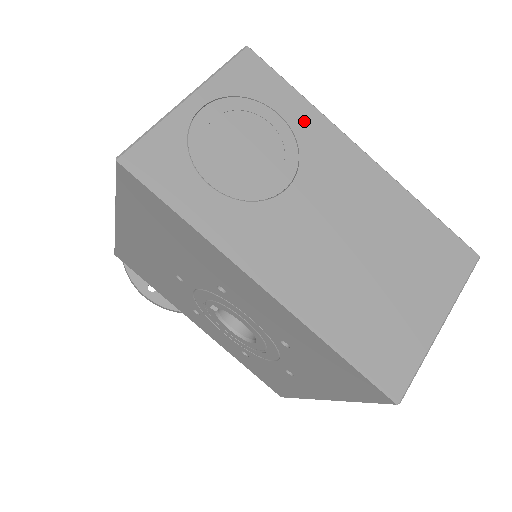
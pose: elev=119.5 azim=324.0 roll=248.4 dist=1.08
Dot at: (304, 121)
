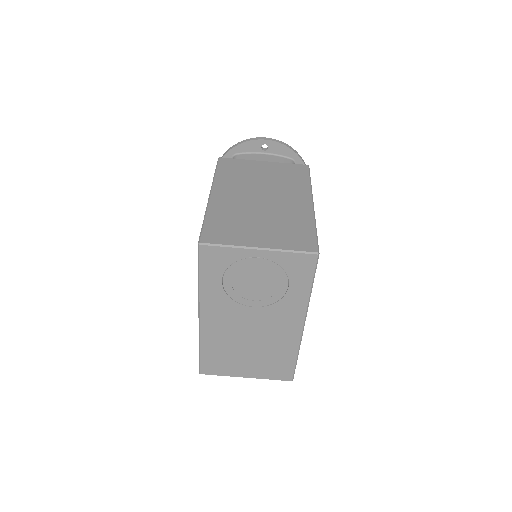
Dot at: (296, 297)
